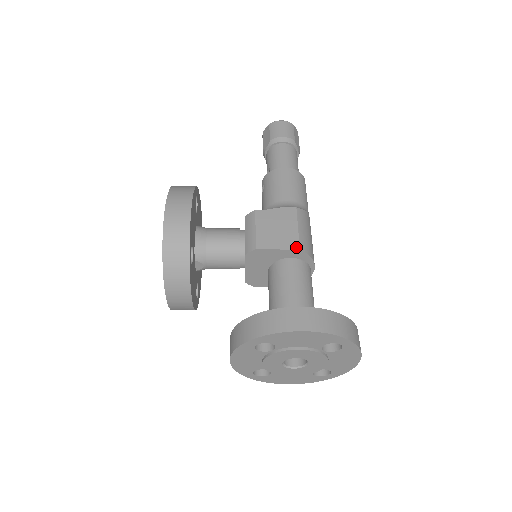
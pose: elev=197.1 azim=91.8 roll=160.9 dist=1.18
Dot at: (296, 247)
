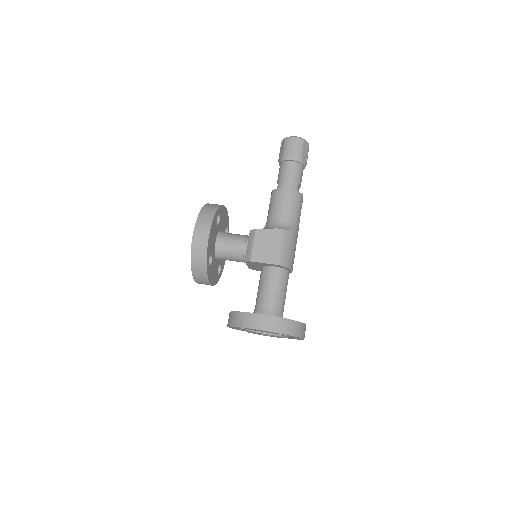
Dot at: (276, 263)
